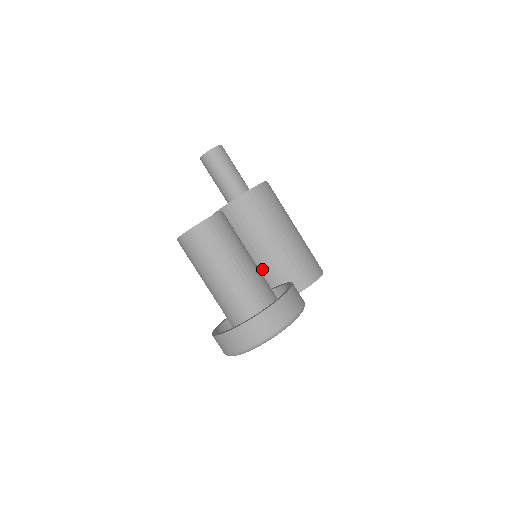
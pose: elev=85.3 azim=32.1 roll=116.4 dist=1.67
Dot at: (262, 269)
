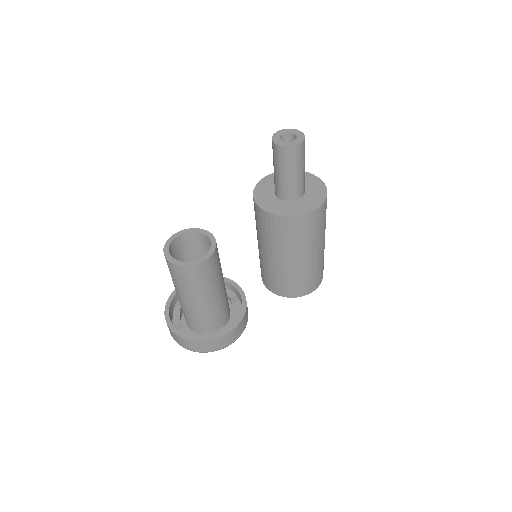
Dot at: (261, 259)
